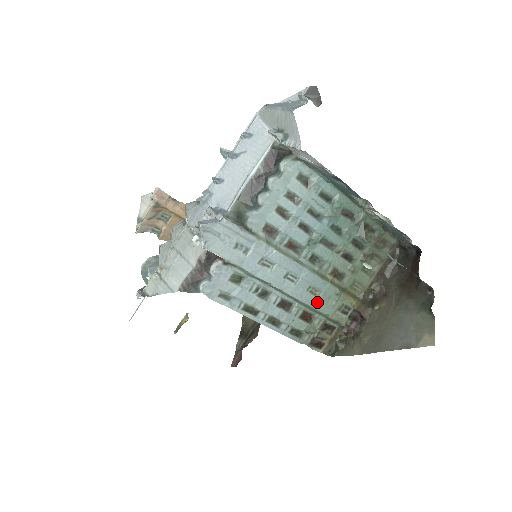
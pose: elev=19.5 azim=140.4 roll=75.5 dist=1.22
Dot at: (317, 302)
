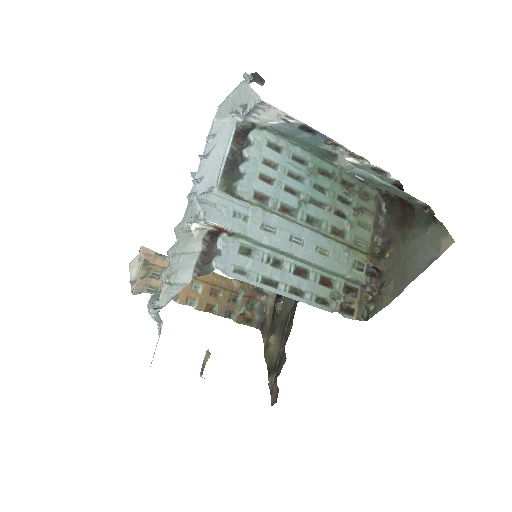
Dot at: (330, 262)
